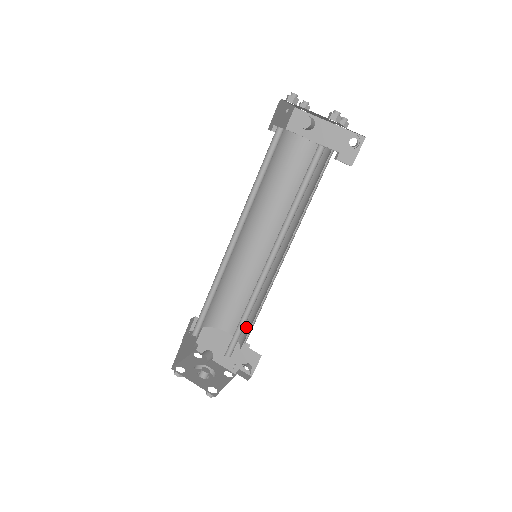
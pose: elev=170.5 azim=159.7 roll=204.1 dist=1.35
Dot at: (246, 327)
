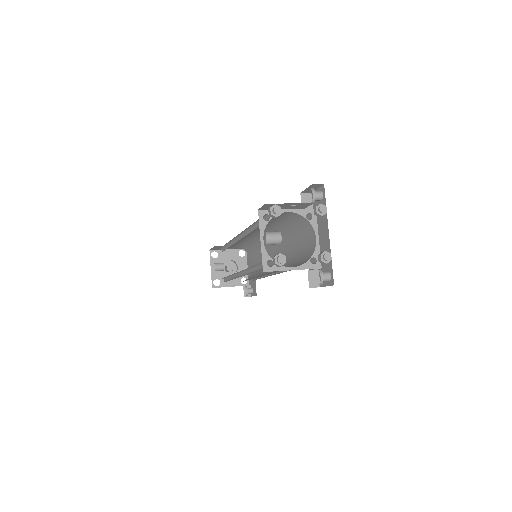
Dot at: (253, 275)
